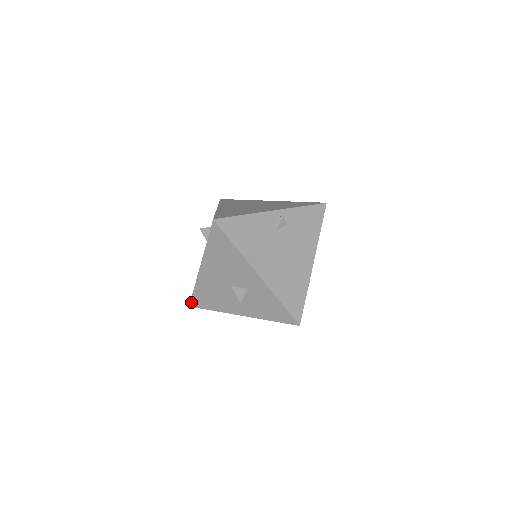
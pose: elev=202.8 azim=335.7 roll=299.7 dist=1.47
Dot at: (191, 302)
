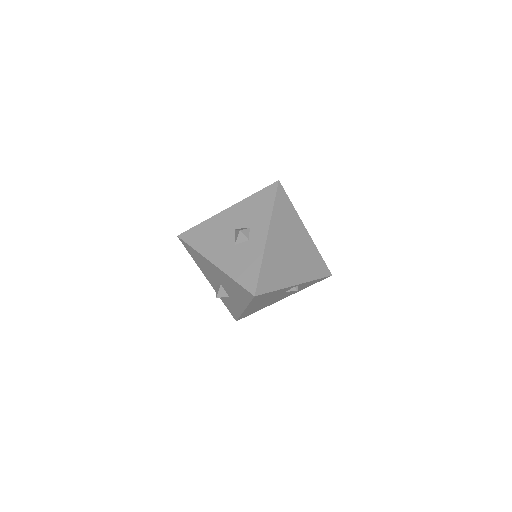
Dot at: (182, 240)
